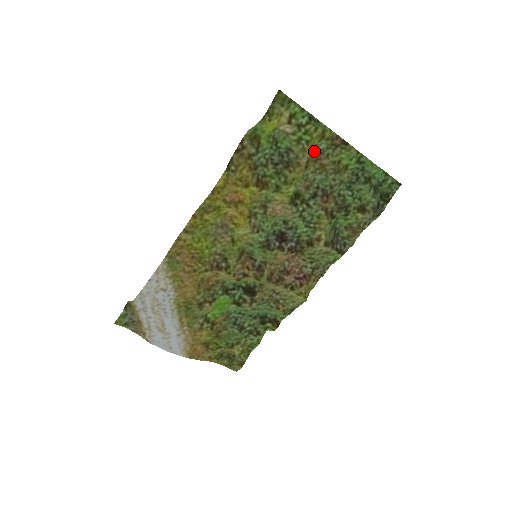
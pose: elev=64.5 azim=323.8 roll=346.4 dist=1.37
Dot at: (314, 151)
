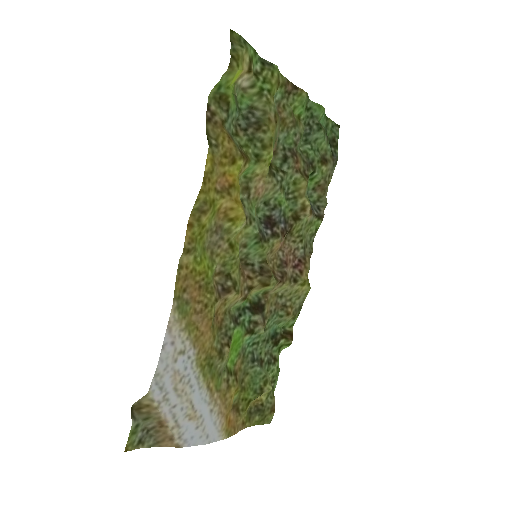
Dot at: occluded
